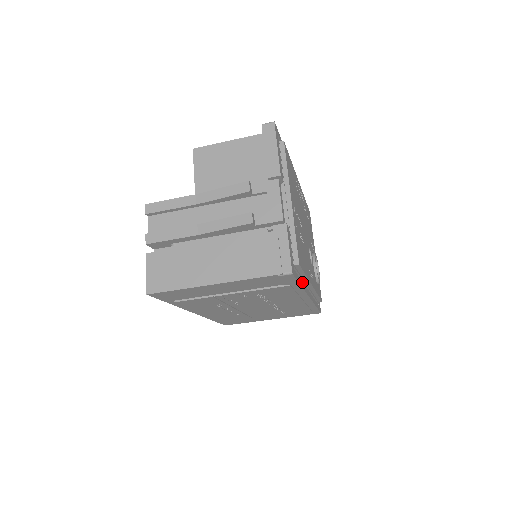
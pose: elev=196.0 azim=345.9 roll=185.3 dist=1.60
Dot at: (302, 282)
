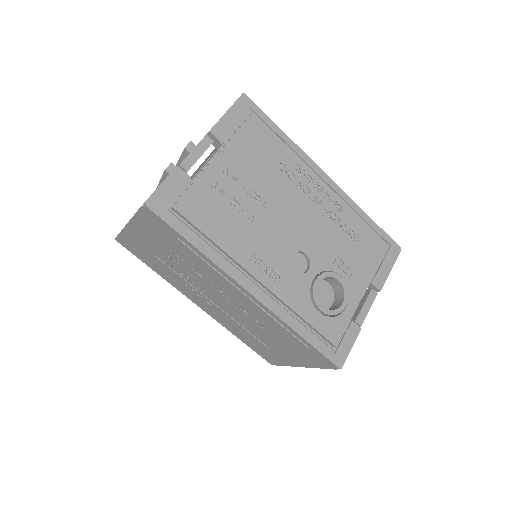
Dot at: (209, 249)
